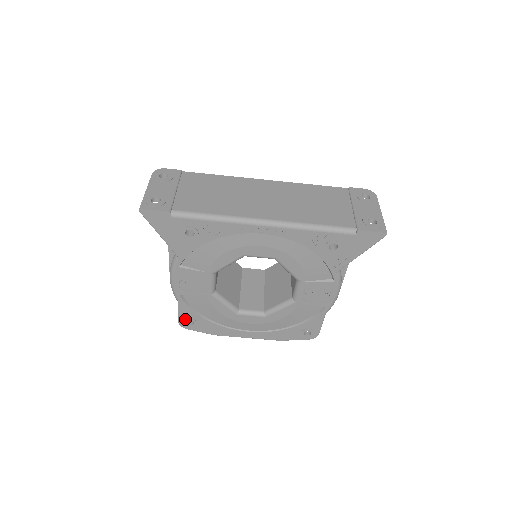
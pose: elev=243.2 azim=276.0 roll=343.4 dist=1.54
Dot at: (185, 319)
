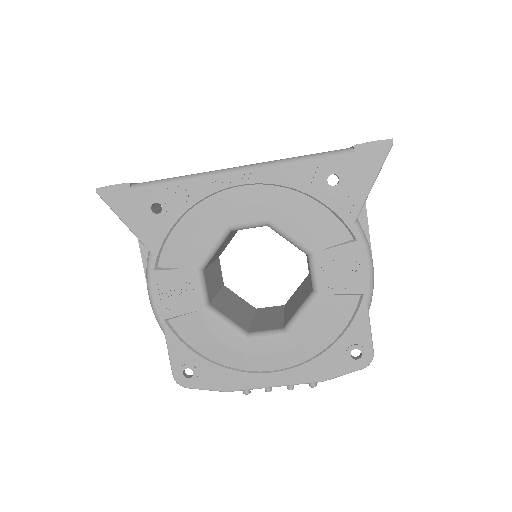
Dot at: (180, 367)
